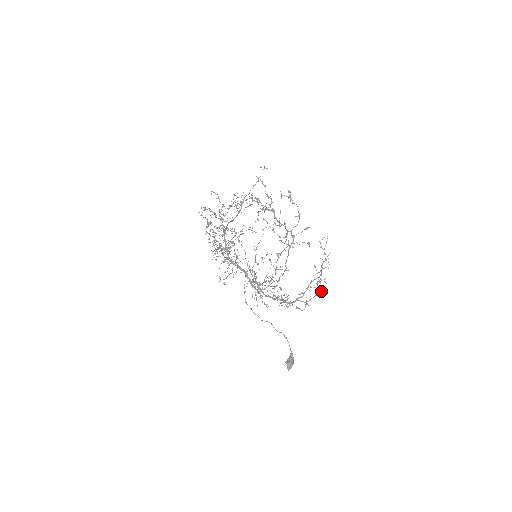
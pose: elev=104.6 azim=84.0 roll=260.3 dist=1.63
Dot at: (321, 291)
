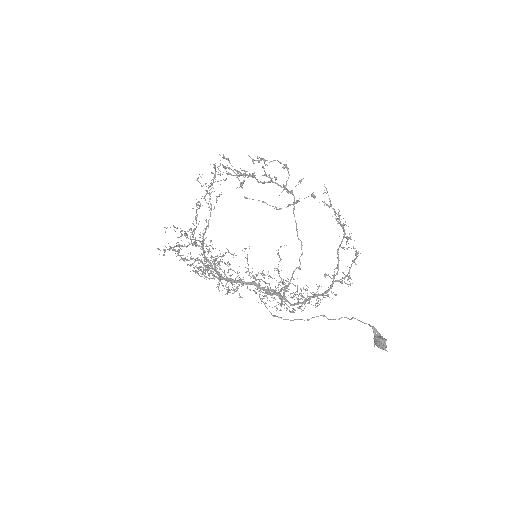
Dot at: (356, 252)
